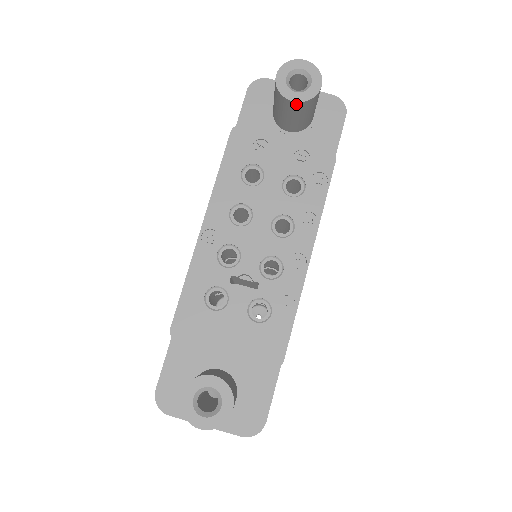
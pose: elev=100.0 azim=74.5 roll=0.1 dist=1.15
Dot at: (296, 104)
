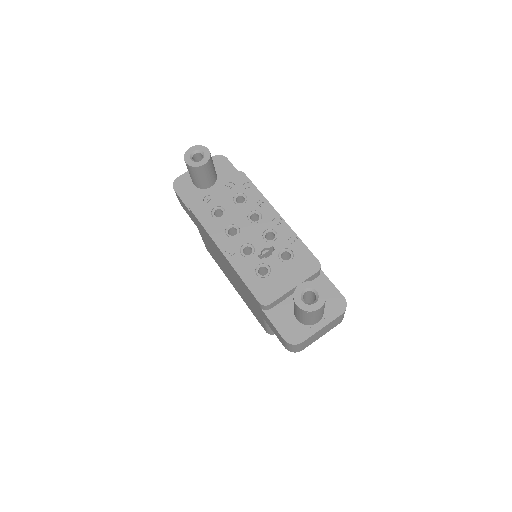
Dot at: (206, 165)
